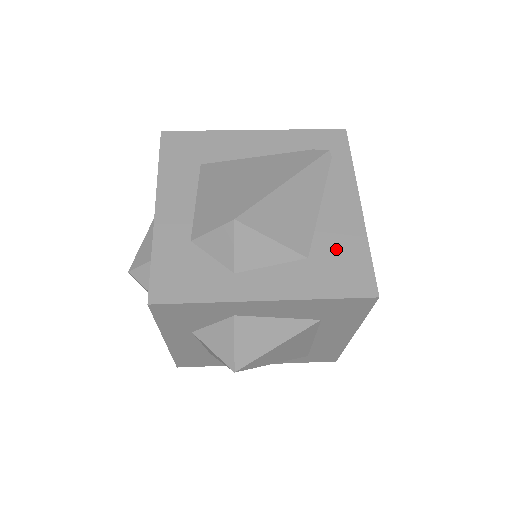
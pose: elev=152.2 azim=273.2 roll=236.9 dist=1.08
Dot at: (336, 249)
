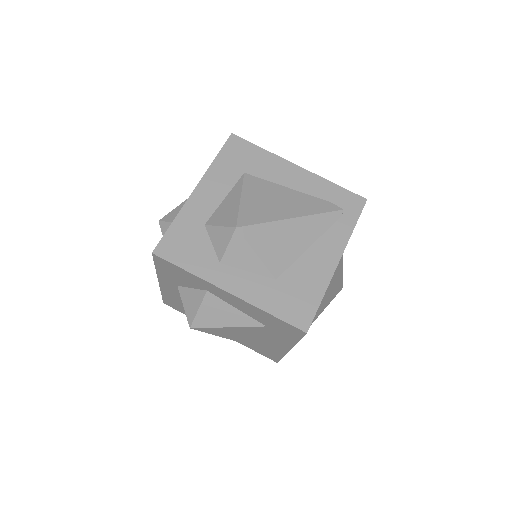
Dot at: (300, 284)
